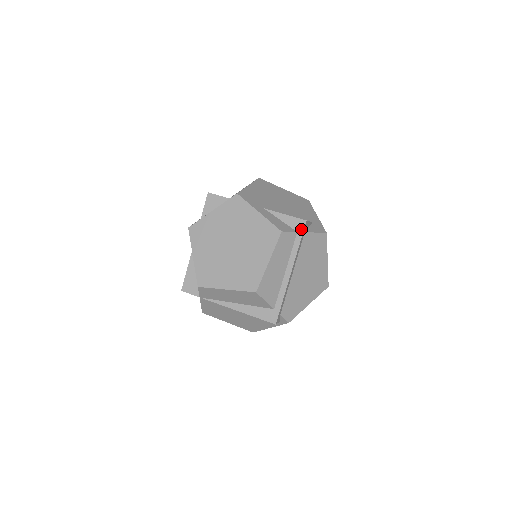
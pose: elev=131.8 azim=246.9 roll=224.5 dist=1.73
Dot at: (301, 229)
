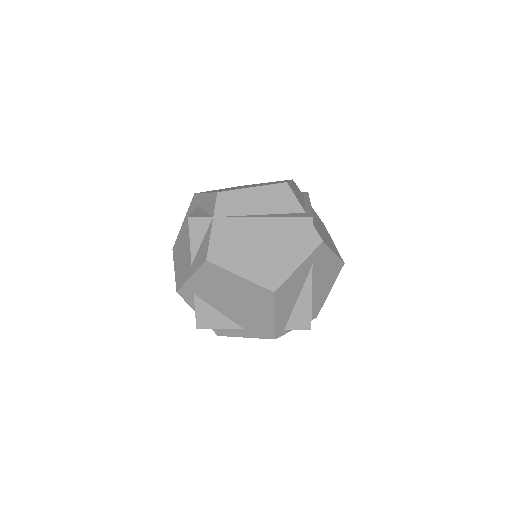
Dot at: (306, 194)
